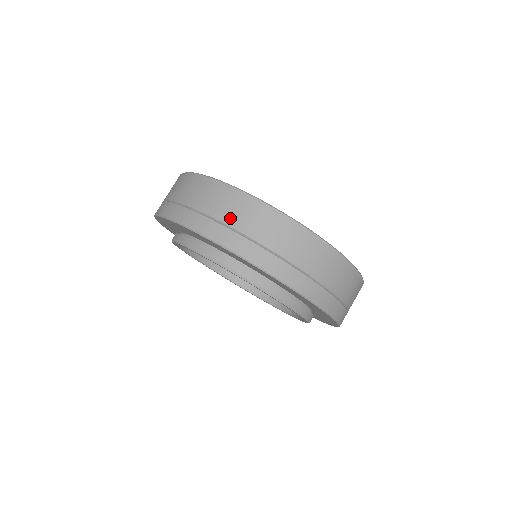
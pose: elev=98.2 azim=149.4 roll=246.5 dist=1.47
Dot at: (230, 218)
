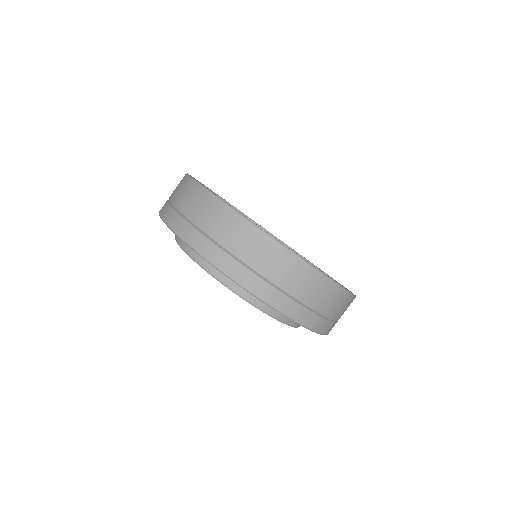
Dot at: (196, 217)
